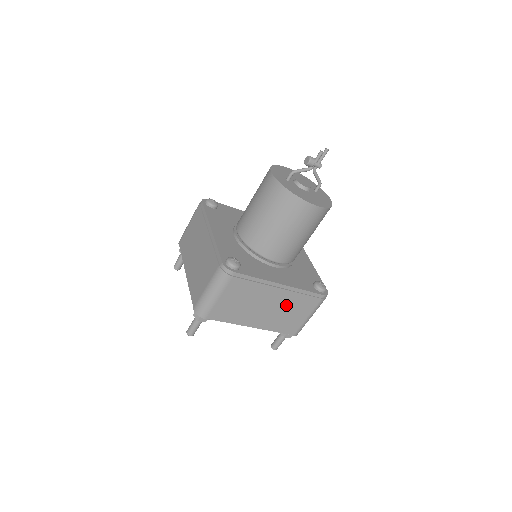
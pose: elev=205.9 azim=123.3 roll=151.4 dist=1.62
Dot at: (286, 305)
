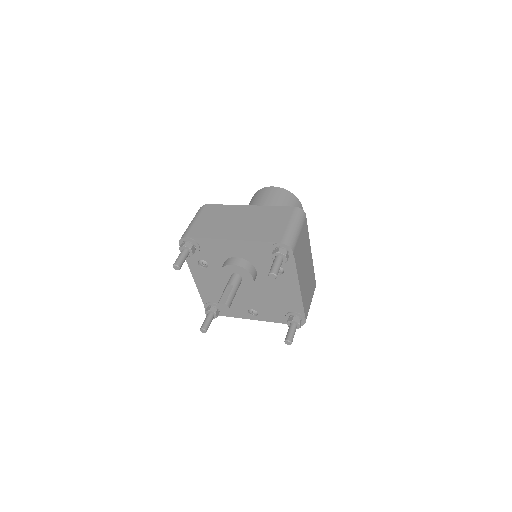
Dot at: (309, 276)
